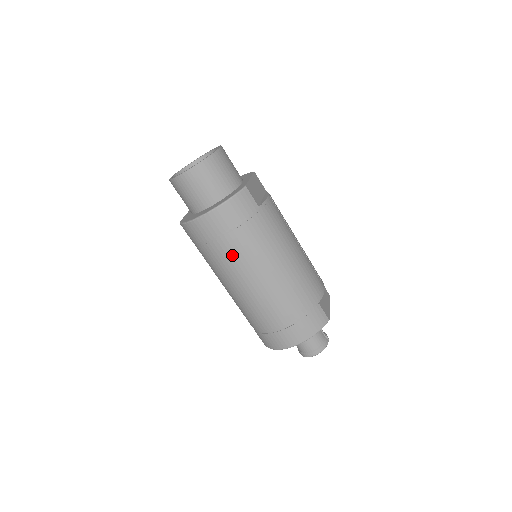
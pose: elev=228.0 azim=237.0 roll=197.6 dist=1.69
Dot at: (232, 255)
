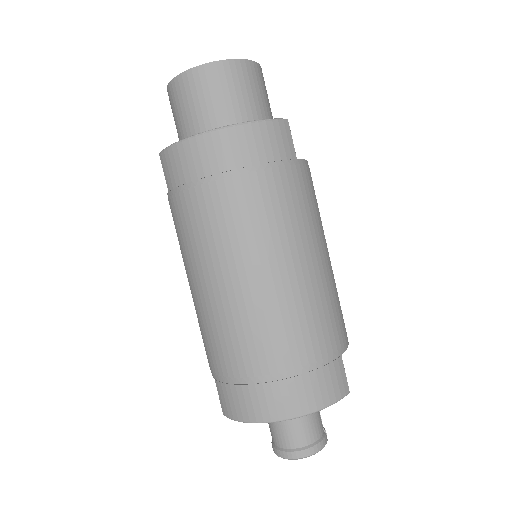
Dot at: (232, 215)
